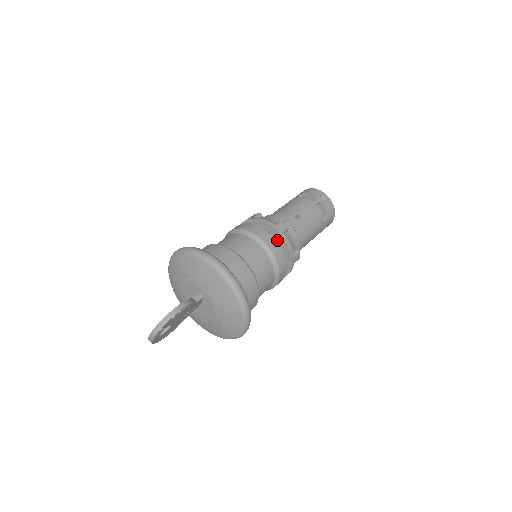
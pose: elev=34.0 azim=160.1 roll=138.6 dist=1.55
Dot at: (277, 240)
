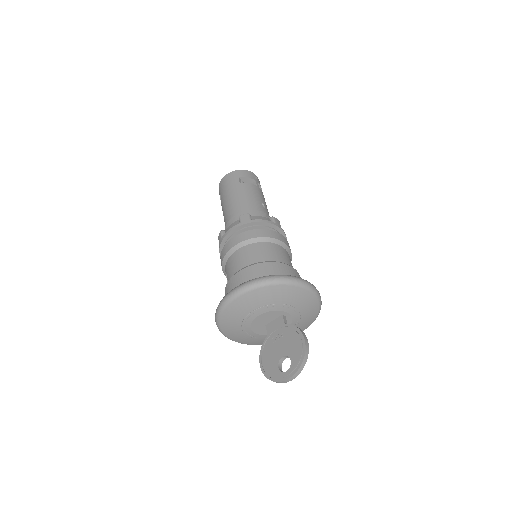
Dot at: occluded
